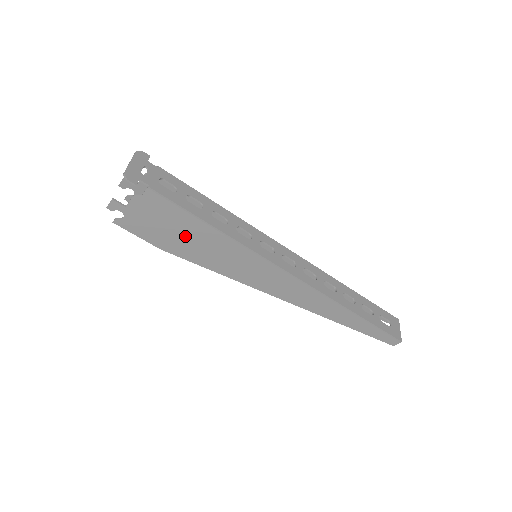
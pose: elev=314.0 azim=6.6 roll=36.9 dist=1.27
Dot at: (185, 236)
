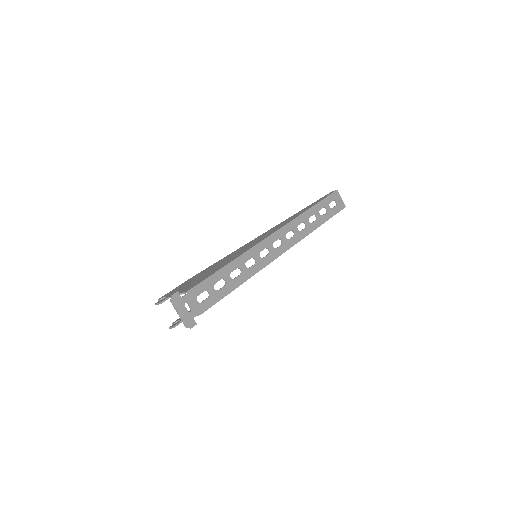
Dot at: occluded
